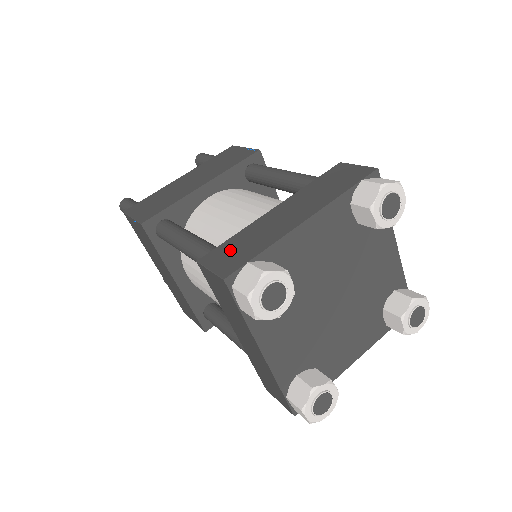
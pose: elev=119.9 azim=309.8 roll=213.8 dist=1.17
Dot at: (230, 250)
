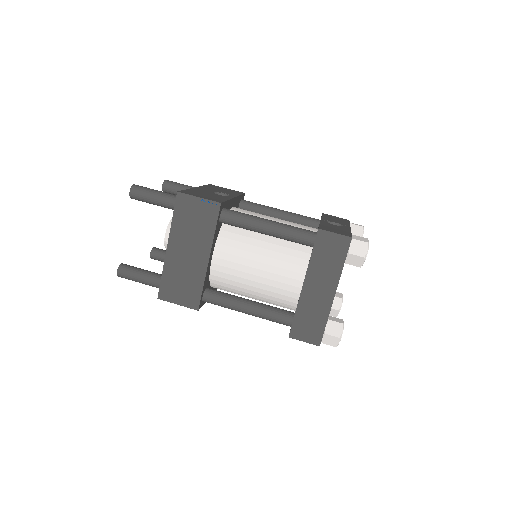
Dot at: (304, 326)
